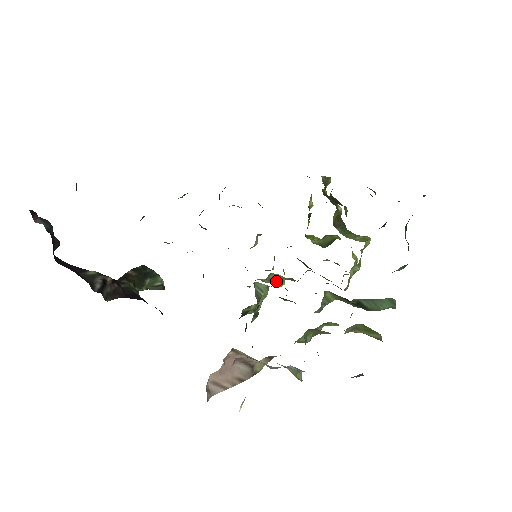
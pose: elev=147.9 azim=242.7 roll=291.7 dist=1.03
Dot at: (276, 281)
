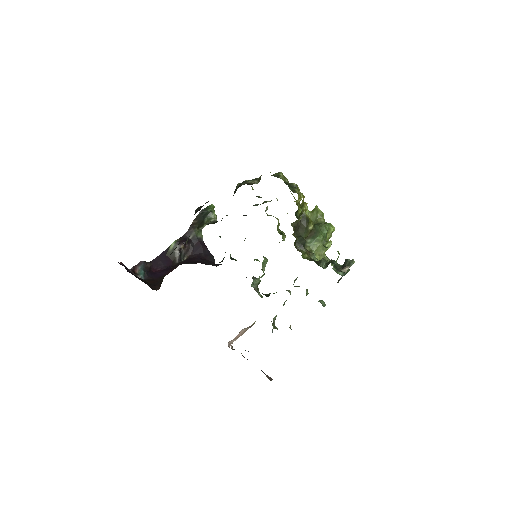
Dot at: occluded
